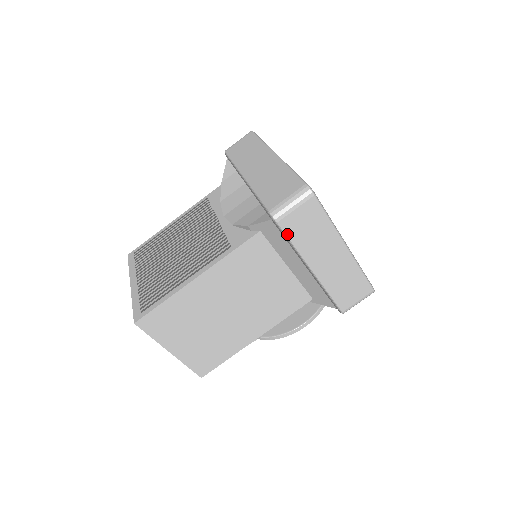
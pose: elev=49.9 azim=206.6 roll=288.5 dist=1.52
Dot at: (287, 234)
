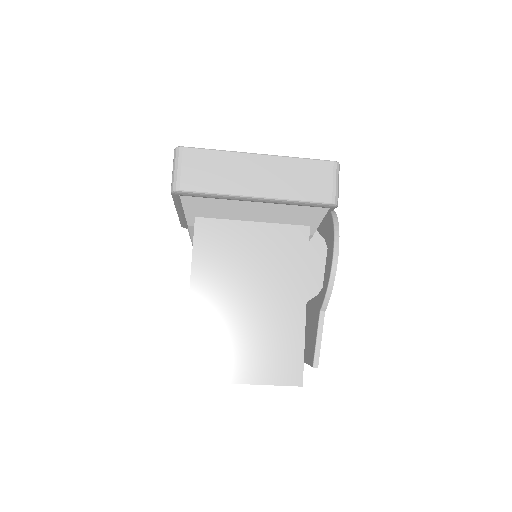
Dot at: (198, 190)
